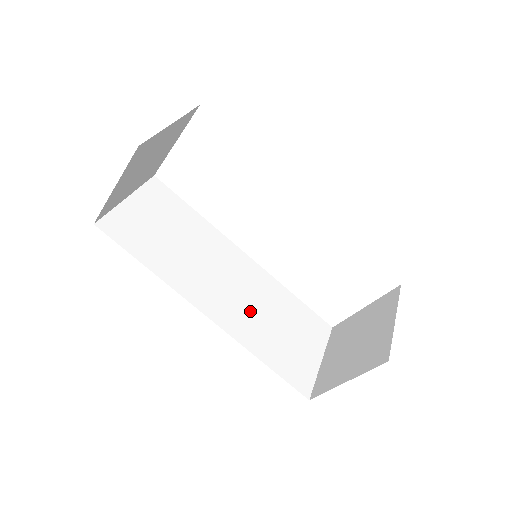
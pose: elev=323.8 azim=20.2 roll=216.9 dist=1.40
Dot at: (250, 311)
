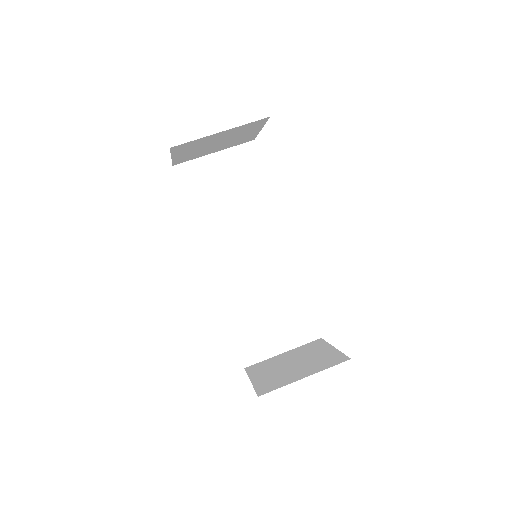
Dot at: (250, 285)
